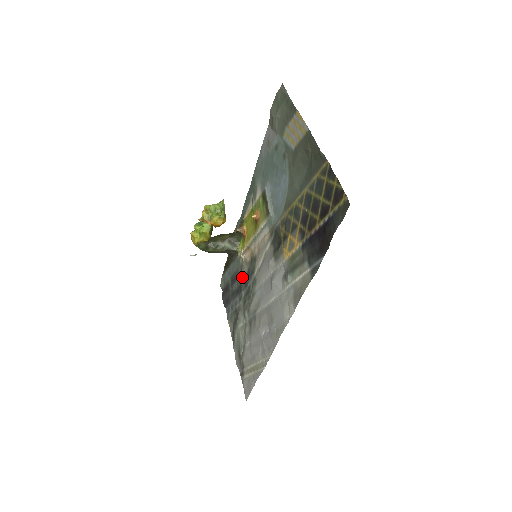
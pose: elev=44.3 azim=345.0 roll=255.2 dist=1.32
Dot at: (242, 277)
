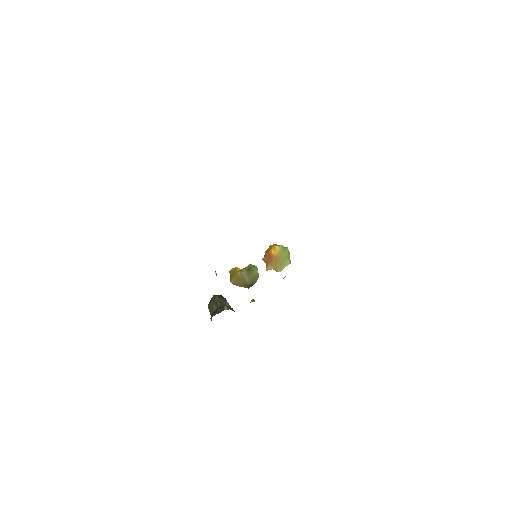
Dot at: occluded
